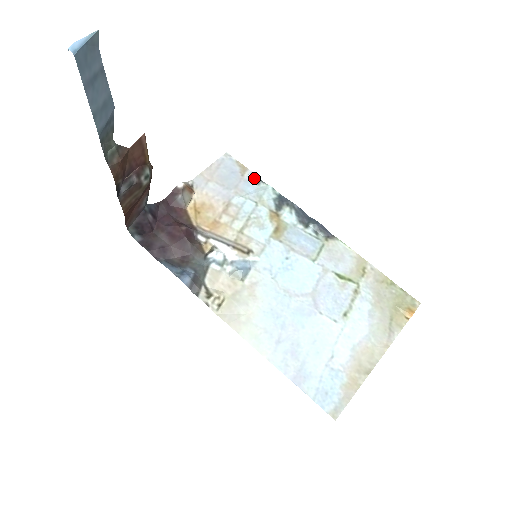
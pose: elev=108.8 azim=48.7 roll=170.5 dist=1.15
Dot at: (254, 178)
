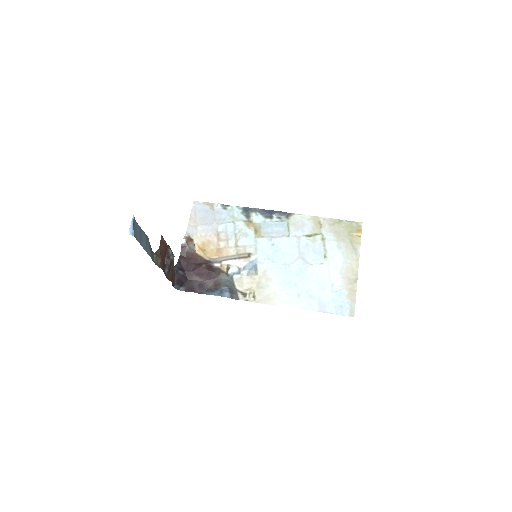
Dot at: (221, 207)
